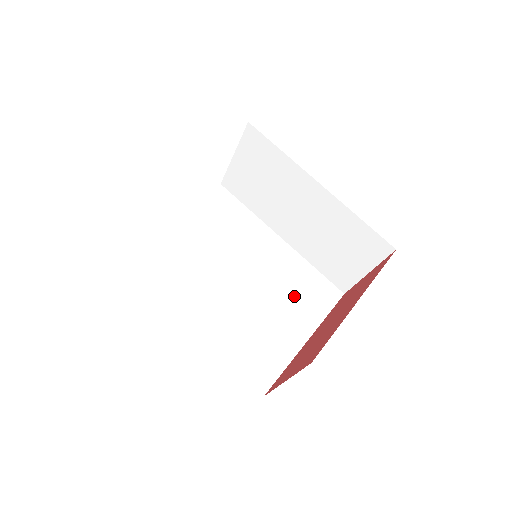
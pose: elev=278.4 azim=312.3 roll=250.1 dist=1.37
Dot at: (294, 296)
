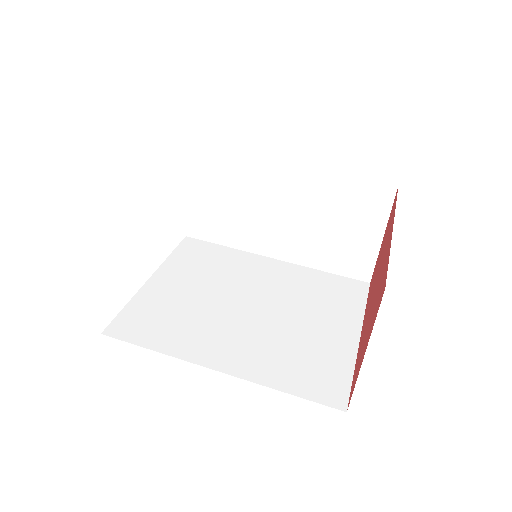
Dot at: (318, 302)
